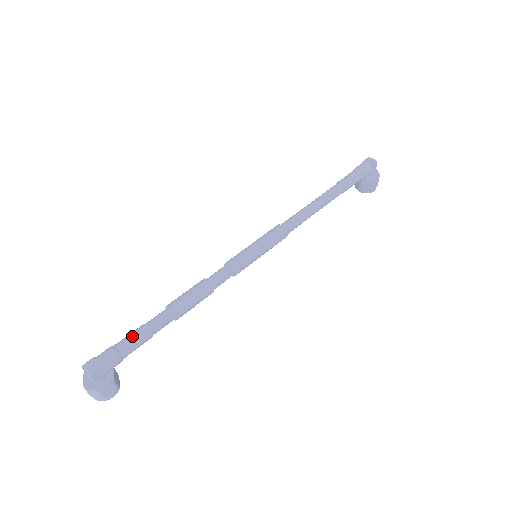
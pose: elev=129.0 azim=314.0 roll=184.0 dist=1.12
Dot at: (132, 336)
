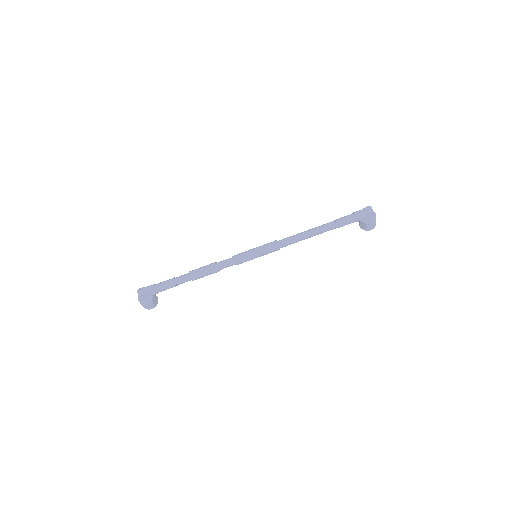
Dot at: (165, 282)
